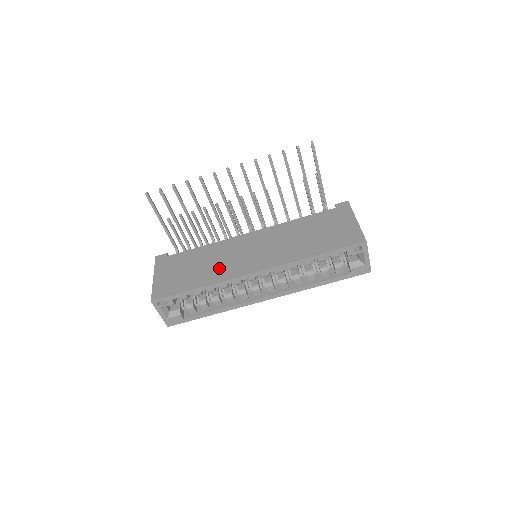
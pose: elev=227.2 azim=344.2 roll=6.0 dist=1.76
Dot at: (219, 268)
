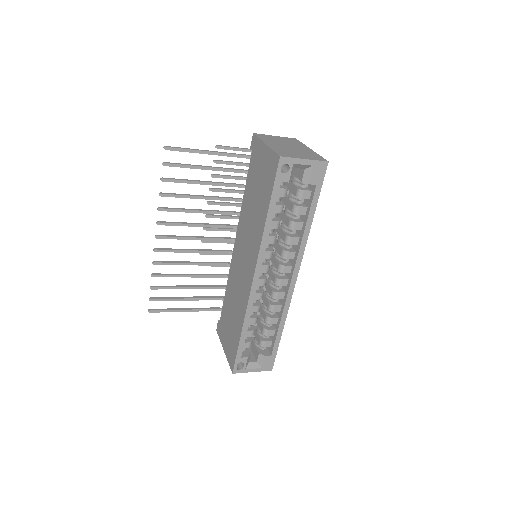
Dot at: (239, 301)
